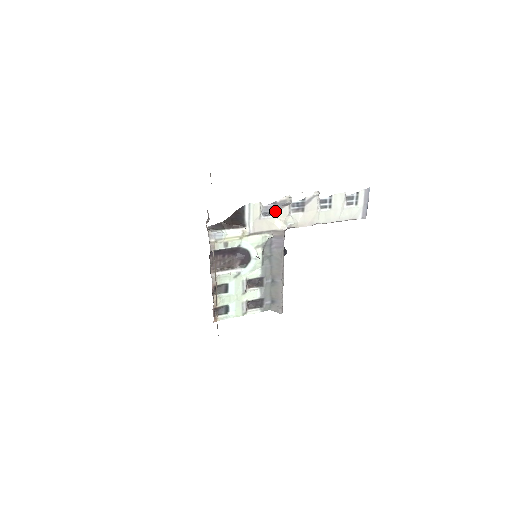
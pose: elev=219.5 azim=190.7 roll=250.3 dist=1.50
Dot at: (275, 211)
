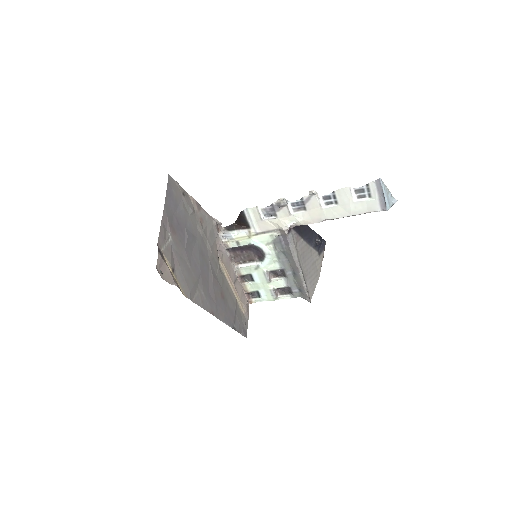
Dot at: (275, 212)
